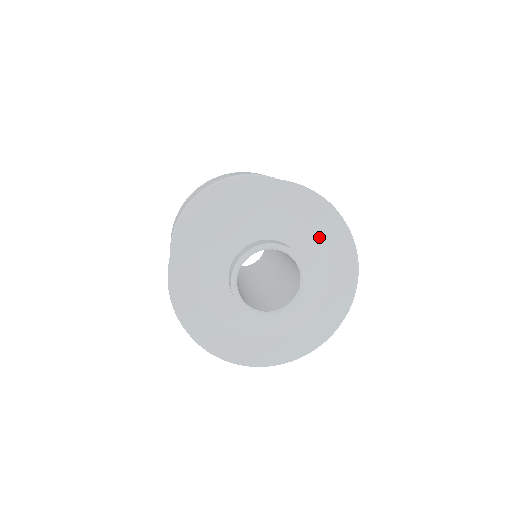
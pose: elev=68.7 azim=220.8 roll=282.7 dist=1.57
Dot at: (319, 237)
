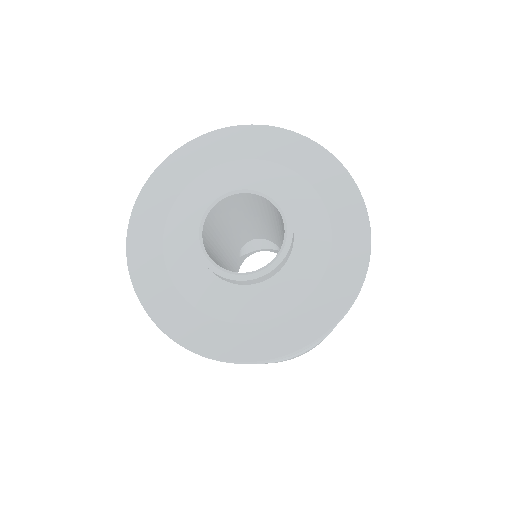
Dot at: (244, 160)
